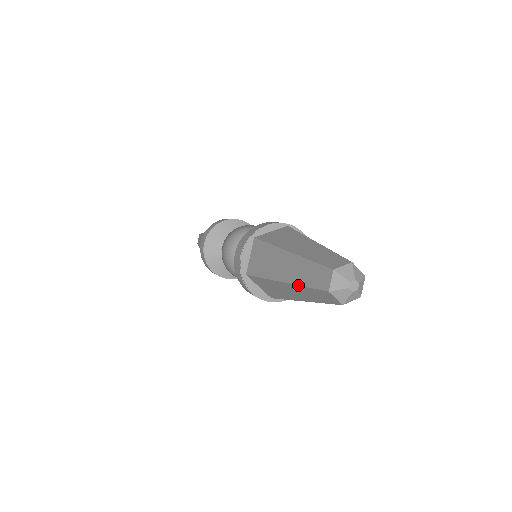
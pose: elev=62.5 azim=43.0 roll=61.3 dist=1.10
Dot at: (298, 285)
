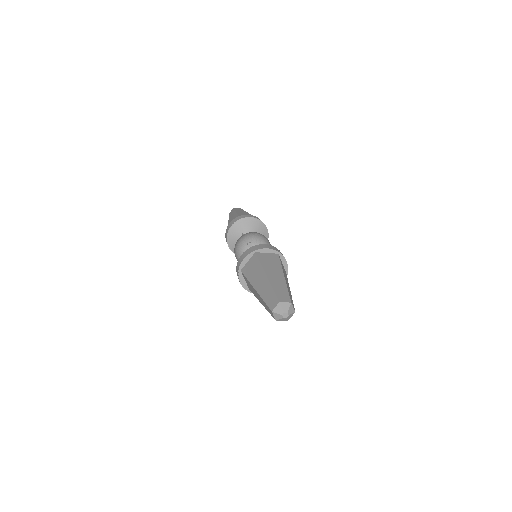
Dot at: (267, 310)
